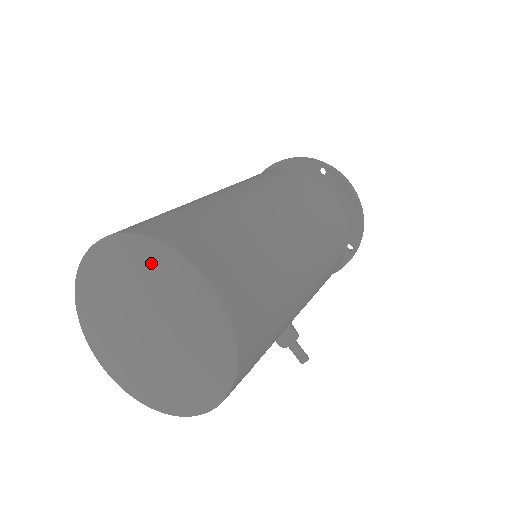
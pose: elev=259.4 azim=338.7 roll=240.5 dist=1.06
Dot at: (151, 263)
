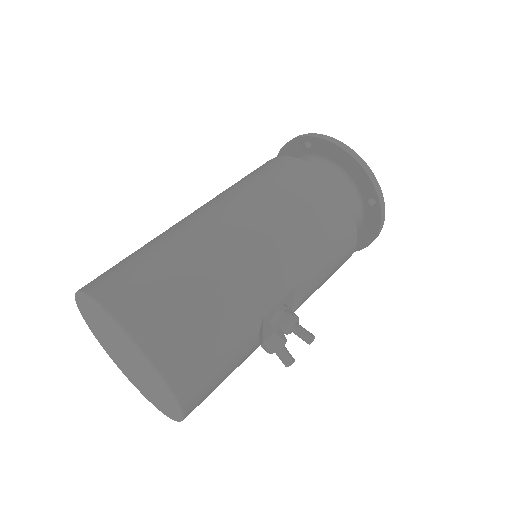
Dot at: (89, 309)
